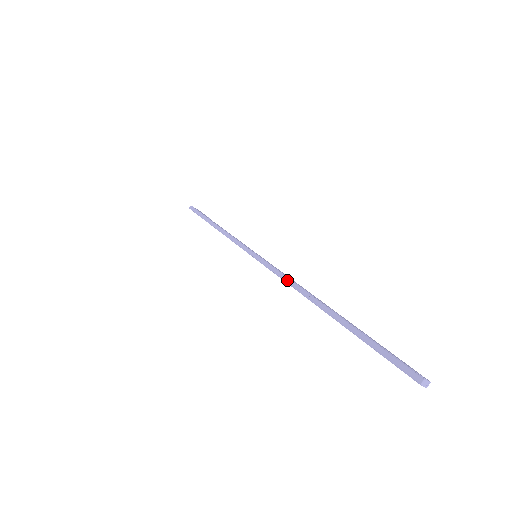
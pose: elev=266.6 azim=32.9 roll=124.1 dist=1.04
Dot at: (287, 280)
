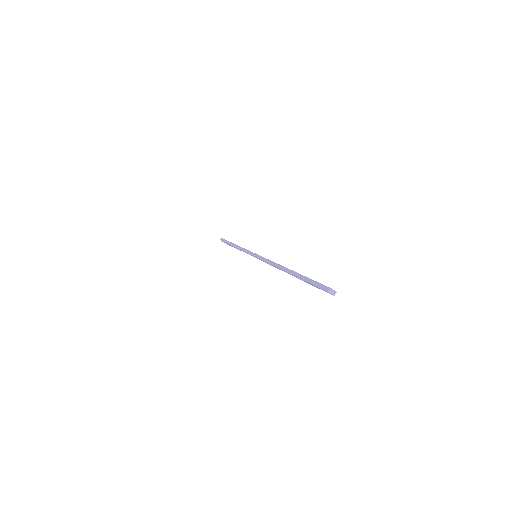
Dot at: (270, 262)
